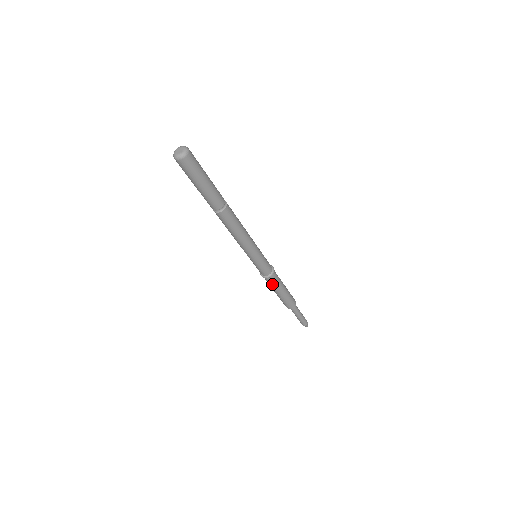
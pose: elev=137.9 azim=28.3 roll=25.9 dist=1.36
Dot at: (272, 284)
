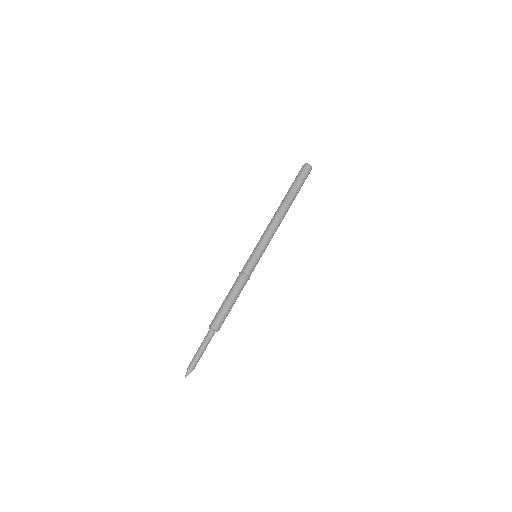
Dot at: (236, 285)
